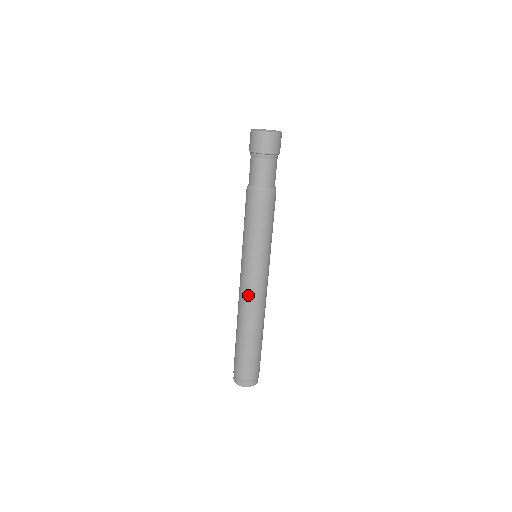
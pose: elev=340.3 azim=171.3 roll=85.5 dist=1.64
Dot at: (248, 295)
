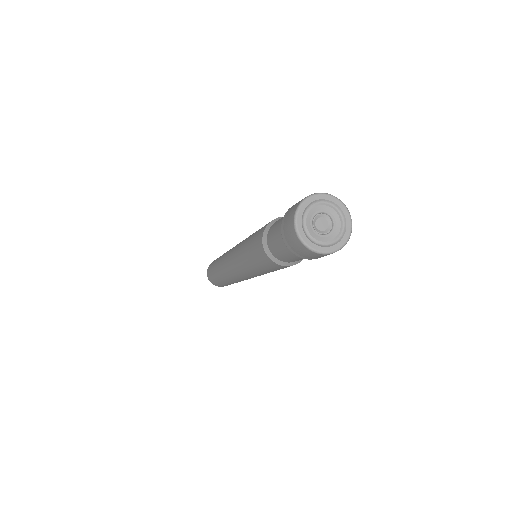
Dot at: (227, 266)
